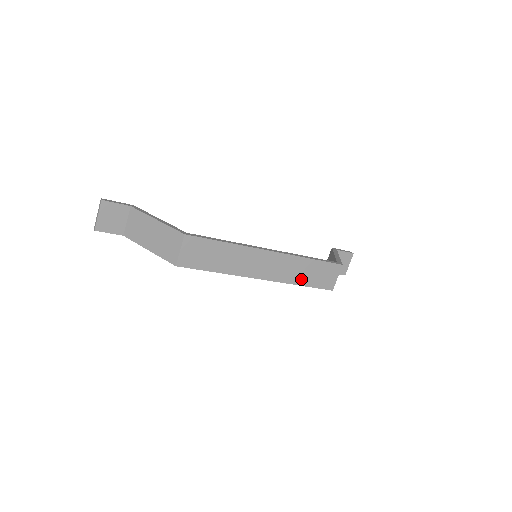
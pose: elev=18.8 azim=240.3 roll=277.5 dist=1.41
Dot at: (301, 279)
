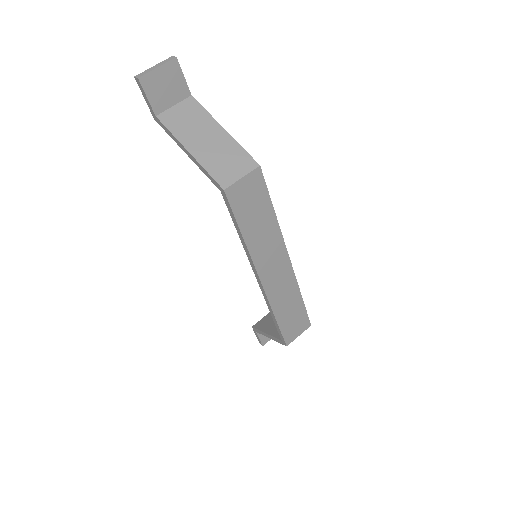
Dot at: (281, 311)
